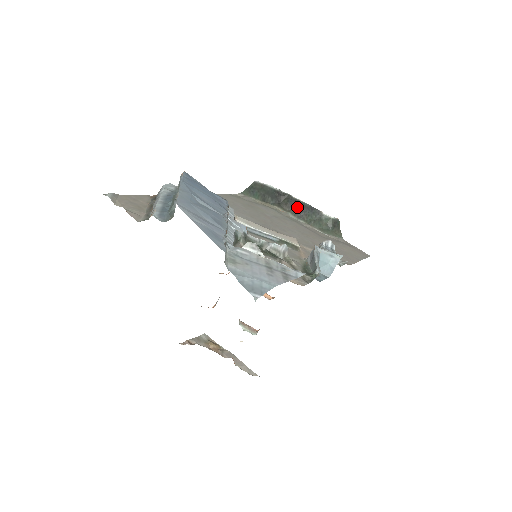
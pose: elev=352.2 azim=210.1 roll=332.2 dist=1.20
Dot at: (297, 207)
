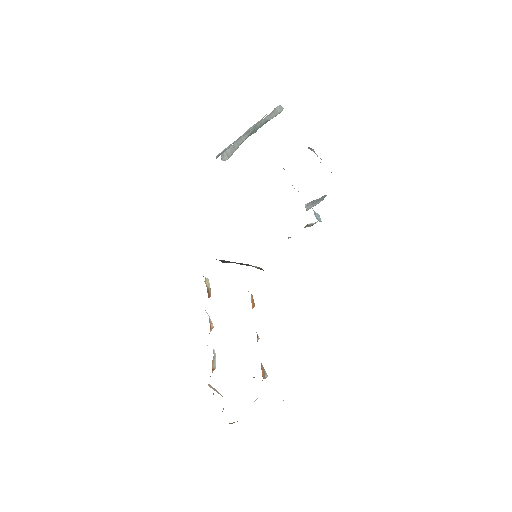
Dot at: (236, 263)
